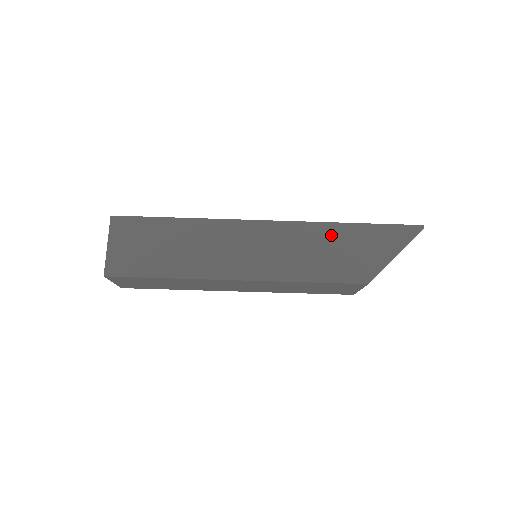
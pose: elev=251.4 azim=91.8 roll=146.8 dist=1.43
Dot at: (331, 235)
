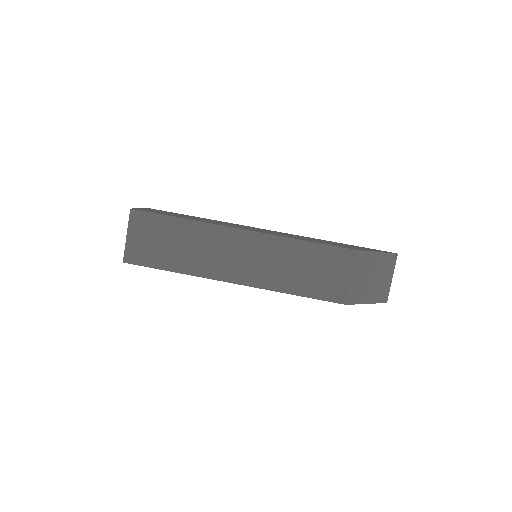
Dot at: (322, 240)
